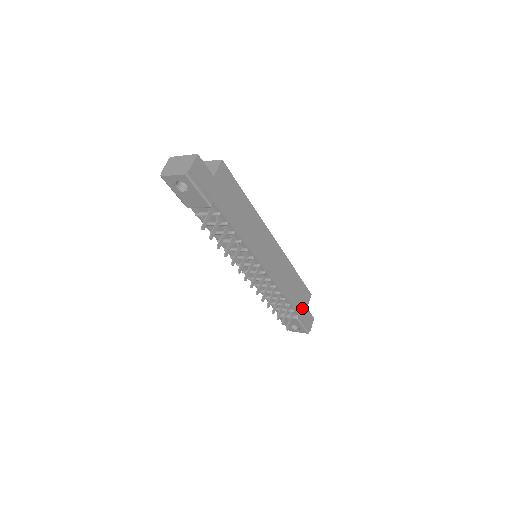
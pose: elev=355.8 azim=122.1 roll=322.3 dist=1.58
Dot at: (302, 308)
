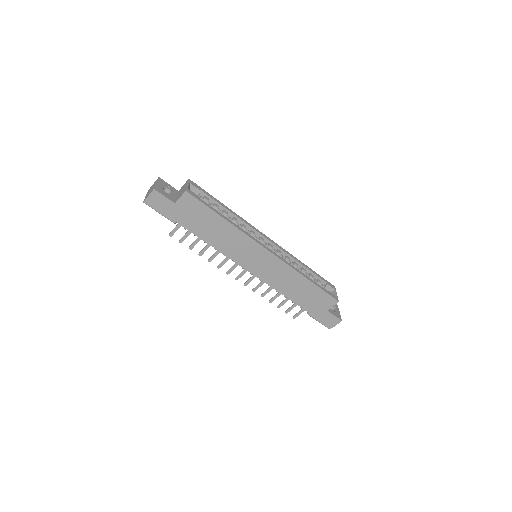
Dot at: (317, 309)
